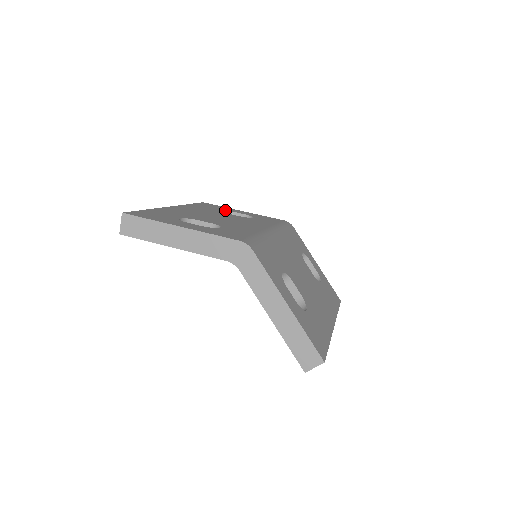
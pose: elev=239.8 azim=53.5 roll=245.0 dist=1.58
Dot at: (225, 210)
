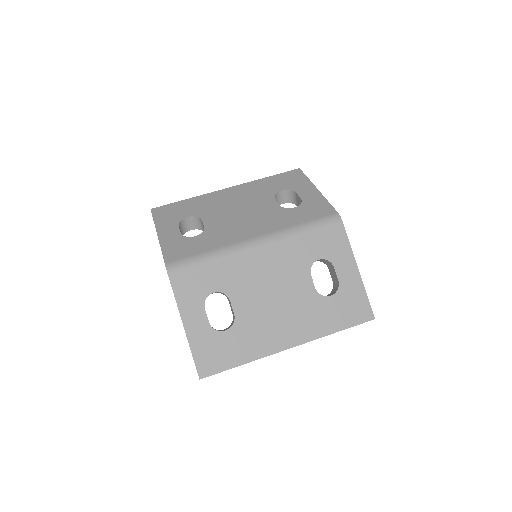
Dot at: (289, 189)
